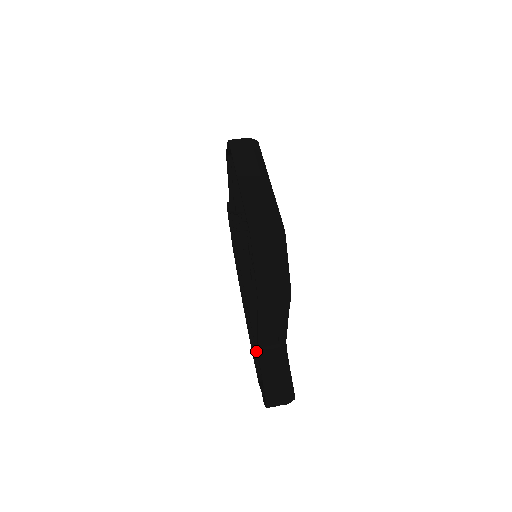
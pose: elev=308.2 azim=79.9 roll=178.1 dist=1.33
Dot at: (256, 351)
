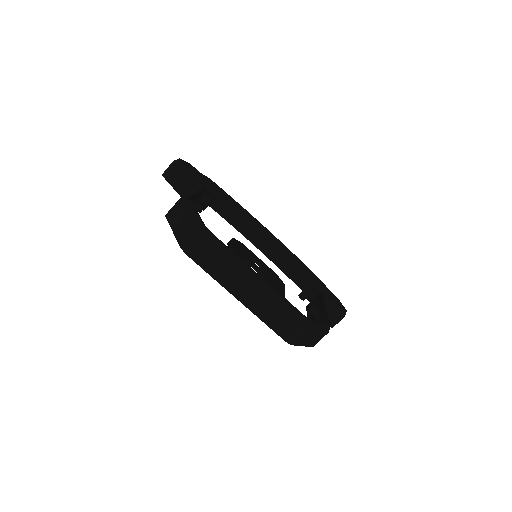
Dot at: (288, 272)
